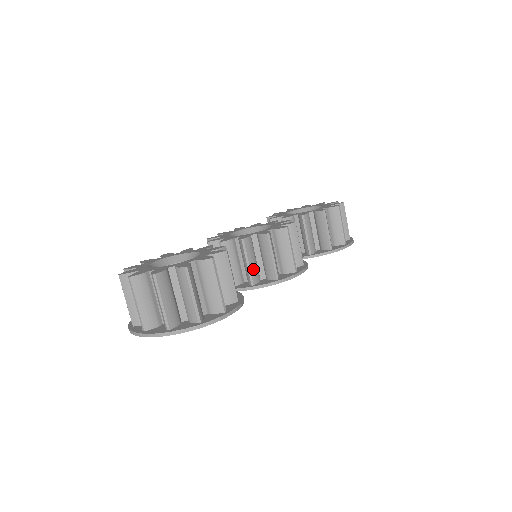
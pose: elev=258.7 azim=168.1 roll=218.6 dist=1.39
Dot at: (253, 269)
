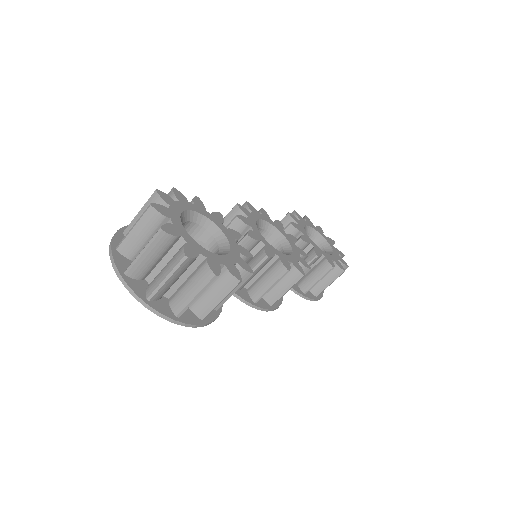
Dot at: (248, 279)
